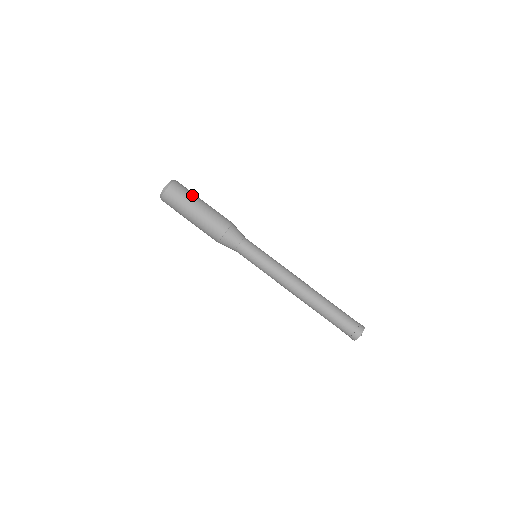
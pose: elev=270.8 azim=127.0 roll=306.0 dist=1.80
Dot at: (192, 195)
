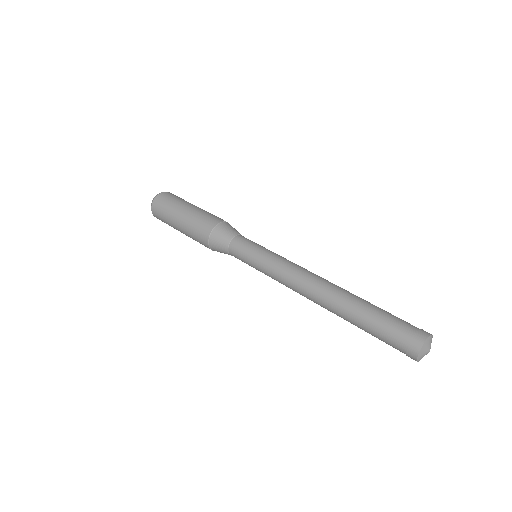
Dot at: occluded
